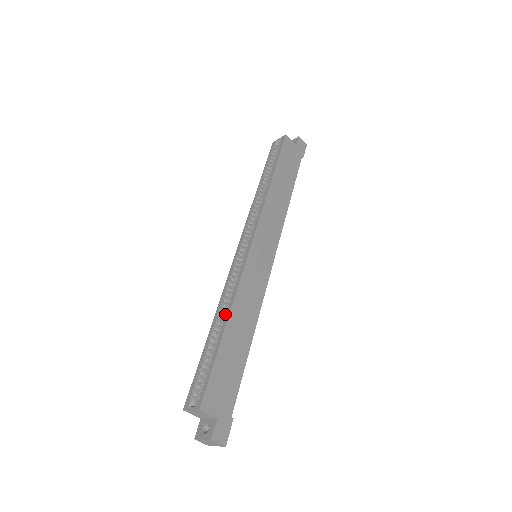
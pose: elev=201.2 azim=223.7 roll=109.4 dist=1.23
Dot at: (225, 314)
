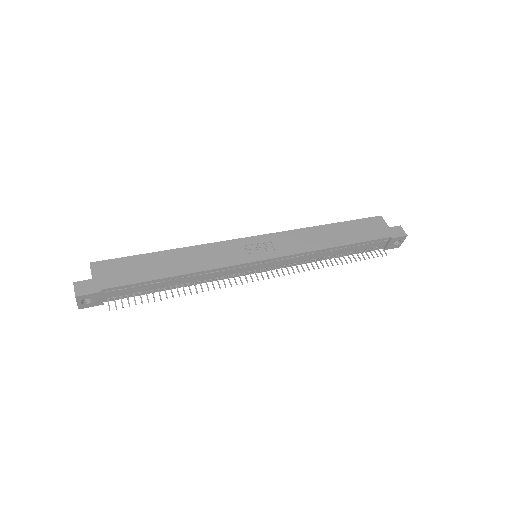
Dot at: (179, 251)
